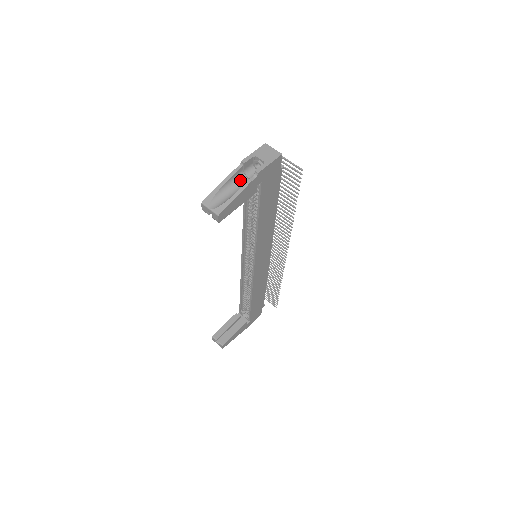
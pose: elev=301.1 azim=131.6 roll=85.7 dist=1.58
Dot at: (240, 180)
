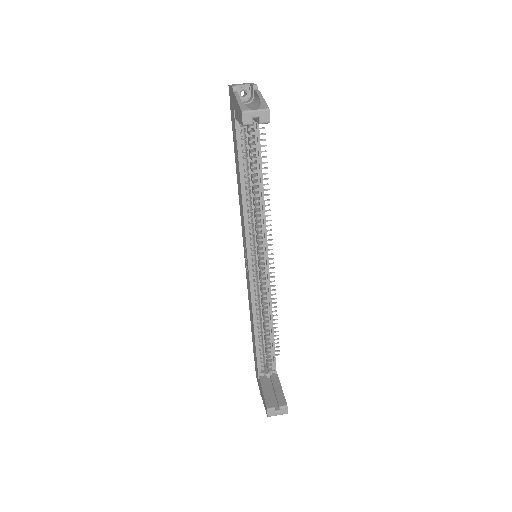
Dot at: occluded
